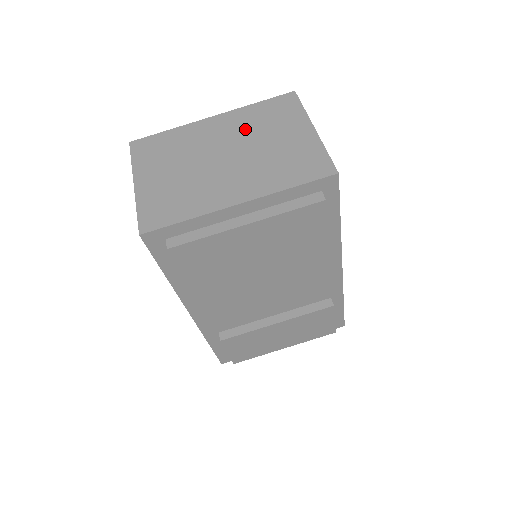
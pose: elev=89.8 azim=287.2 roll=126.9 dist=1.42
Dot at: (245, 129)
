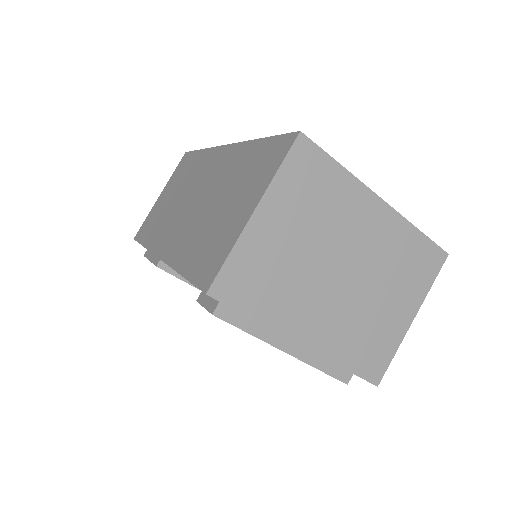
Dot at: (384, 256)
